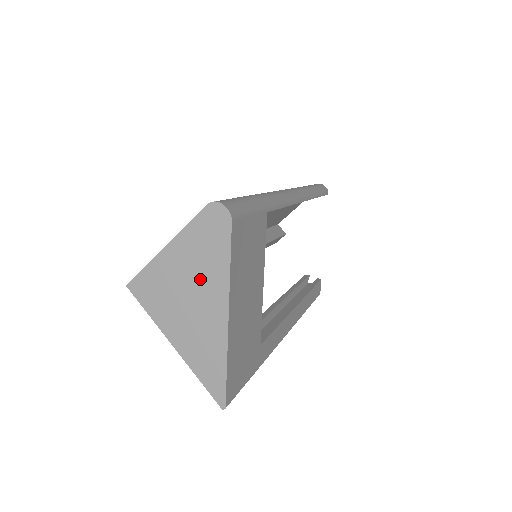
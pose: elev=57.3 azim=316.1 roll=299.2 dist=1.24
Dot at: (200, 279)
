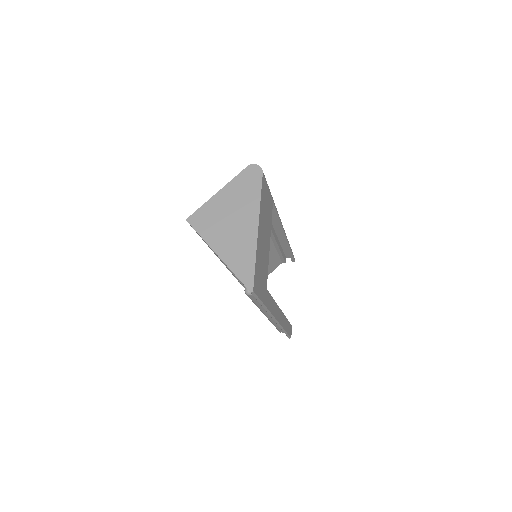
Dot at: (240, 208)
